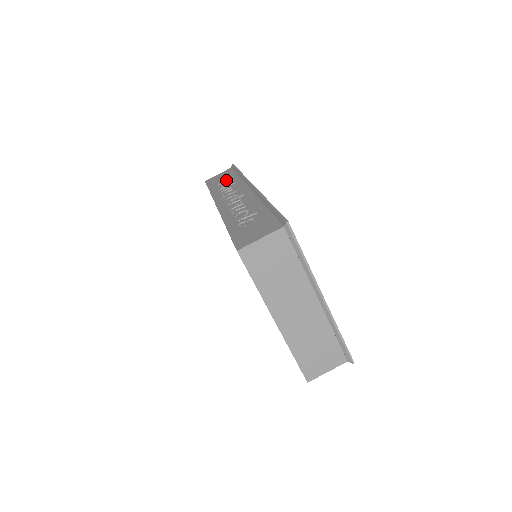
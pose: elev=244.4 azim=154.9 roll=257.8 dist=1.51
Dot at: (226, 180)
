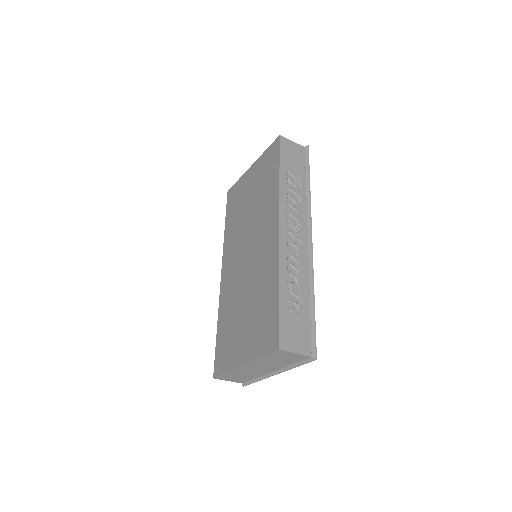
Dot at: (296, 175)
